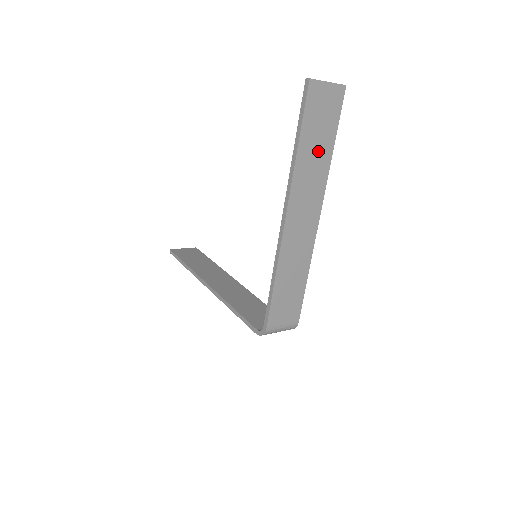
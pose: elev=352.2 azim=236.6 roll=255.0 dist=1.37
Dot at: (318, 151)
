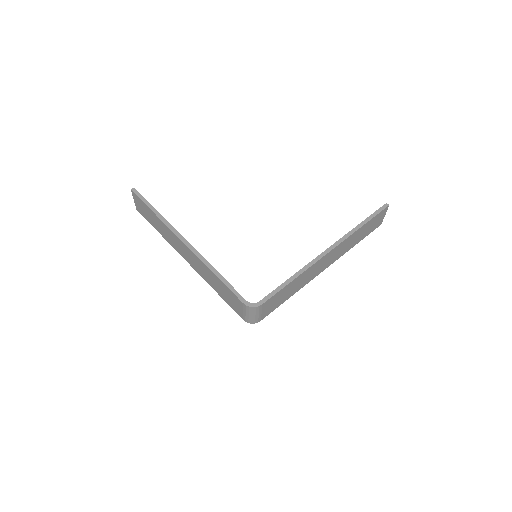
Dot at: (358, 237)
